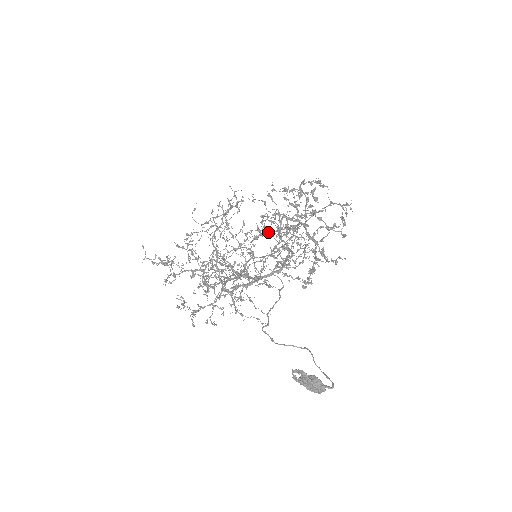
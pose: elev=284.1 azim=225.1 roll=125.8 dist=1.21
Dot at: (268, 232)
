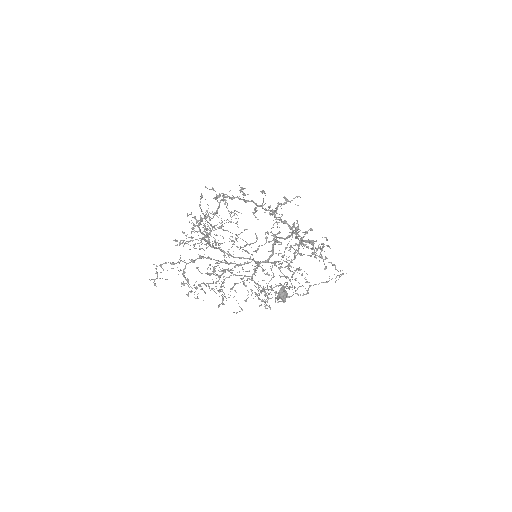
Dot at: occluded
